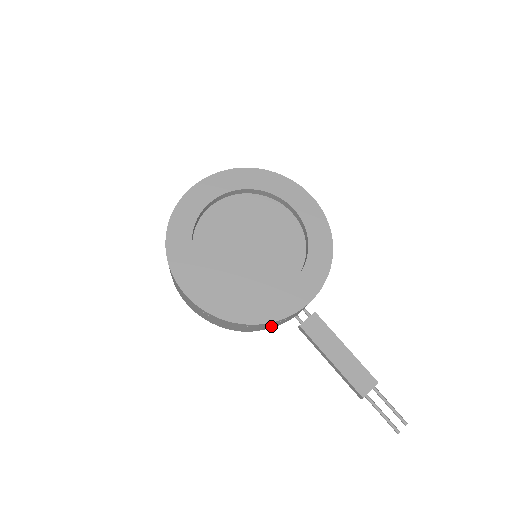
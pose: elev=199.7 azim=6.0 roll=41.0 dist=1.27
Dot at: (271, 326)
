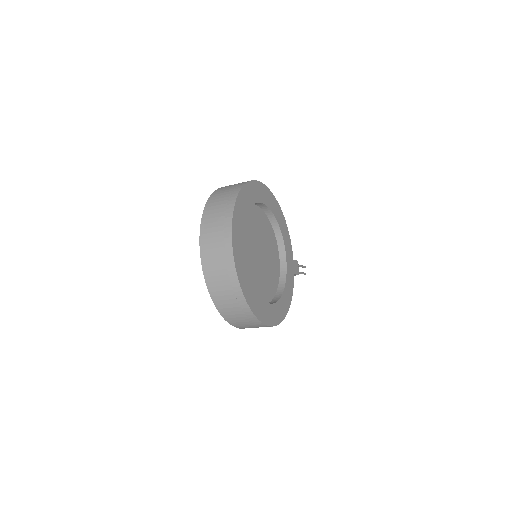
Dot at: occluded
